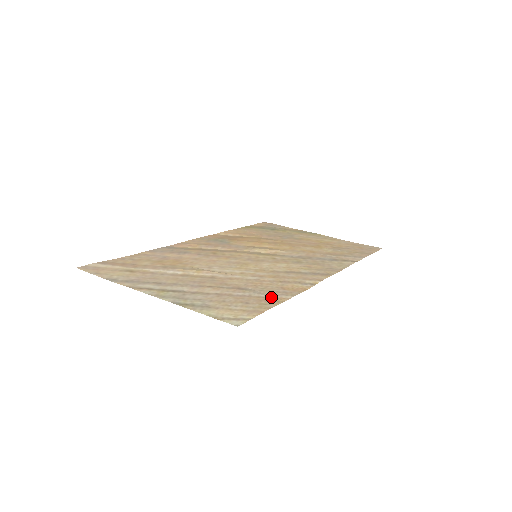
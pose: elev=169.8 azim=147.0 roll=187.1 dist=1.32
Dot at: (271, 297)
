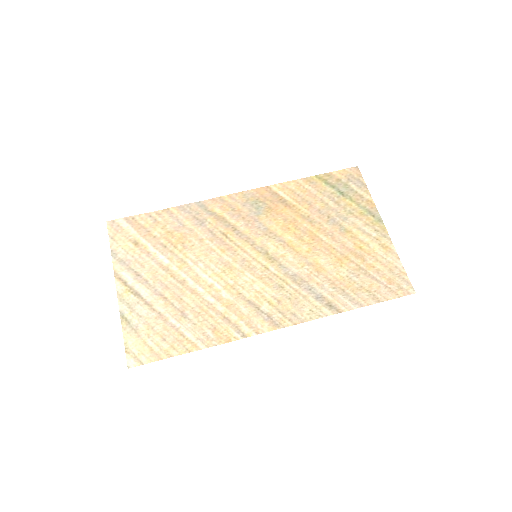
Dot at: (189, 340)
